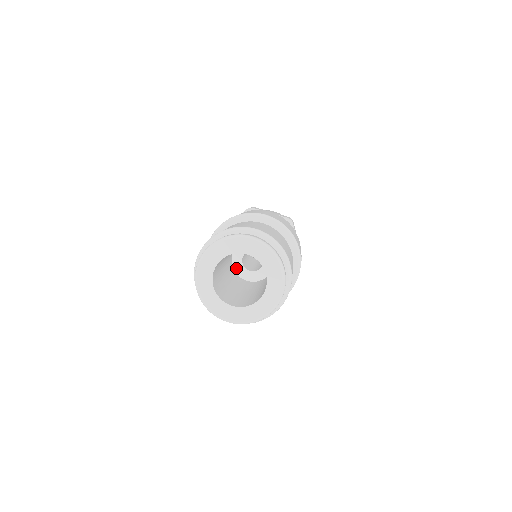
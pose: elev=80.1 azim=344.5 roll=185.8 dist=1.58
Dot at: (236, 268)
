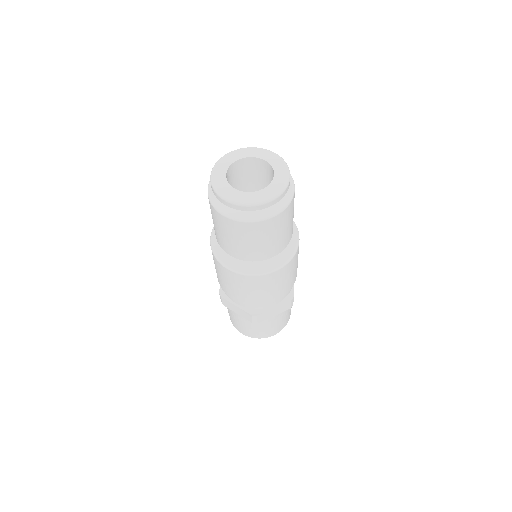
Dot at: occluded
